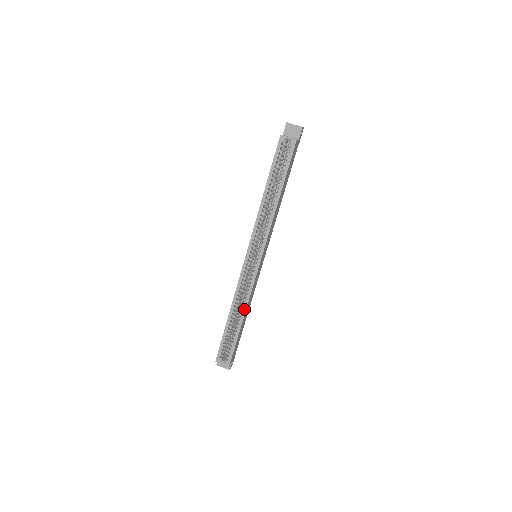
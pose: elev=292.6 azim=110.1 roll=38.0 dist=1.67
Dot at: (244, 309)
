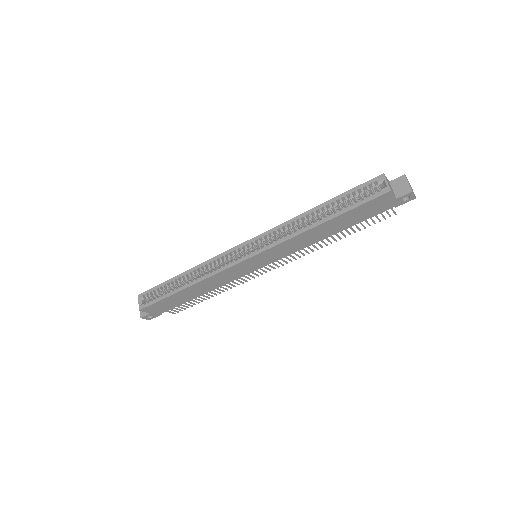
Dot at: (197, 281)
